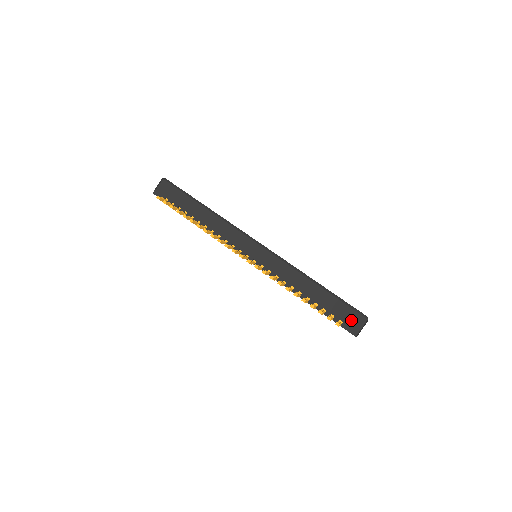
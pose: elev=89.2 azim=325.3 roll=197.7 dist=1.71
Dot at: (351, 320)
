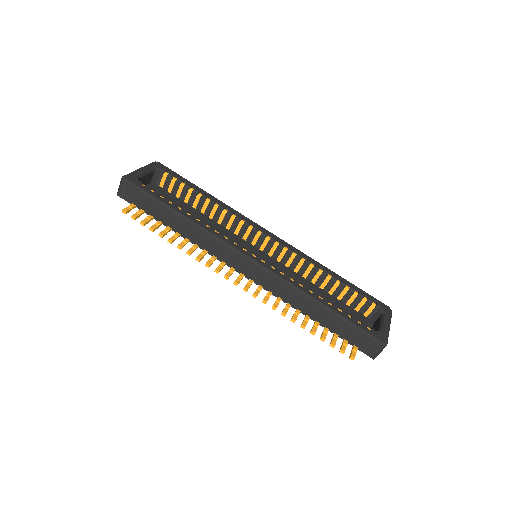
Dot at: (368, 347)
